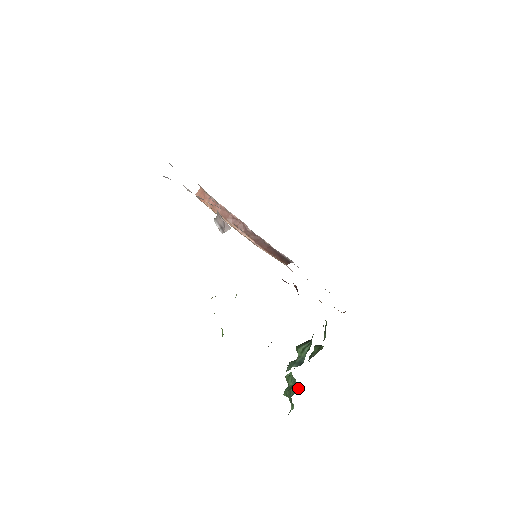
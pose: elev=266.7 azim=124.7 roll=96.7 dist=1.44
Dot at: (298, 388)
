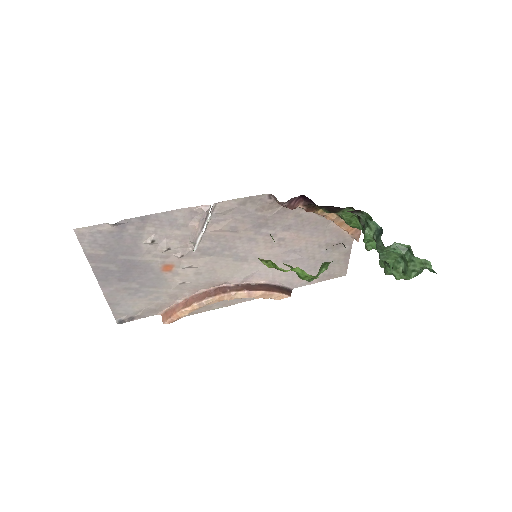
Dot at: (408, 248)
